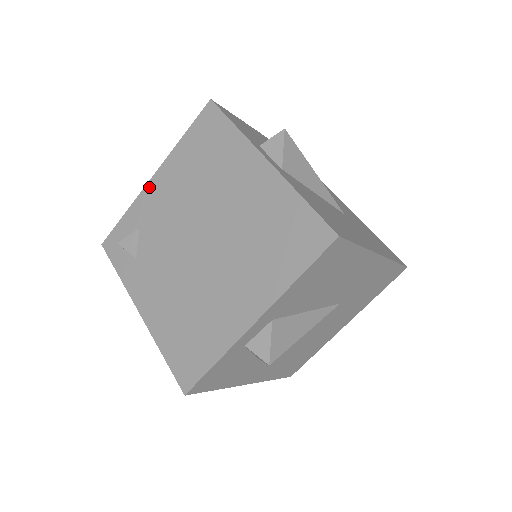
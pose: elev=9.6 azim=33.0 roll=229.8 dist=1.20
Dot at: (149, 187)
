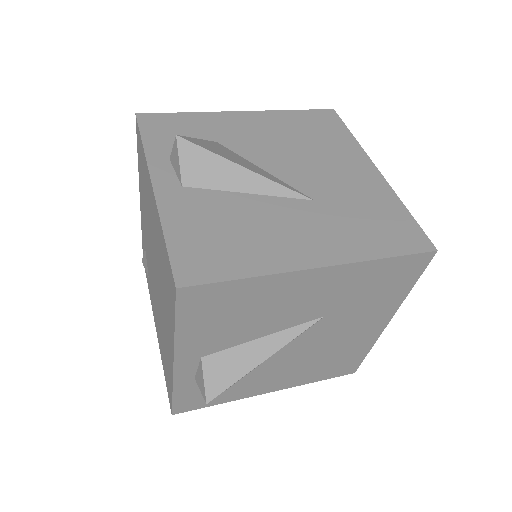
Dot at: (141, 209)
